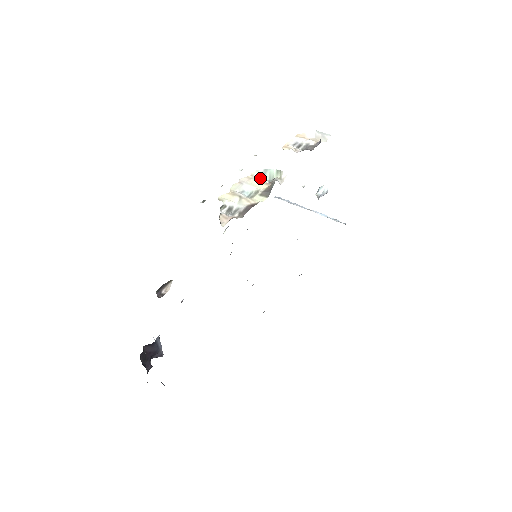
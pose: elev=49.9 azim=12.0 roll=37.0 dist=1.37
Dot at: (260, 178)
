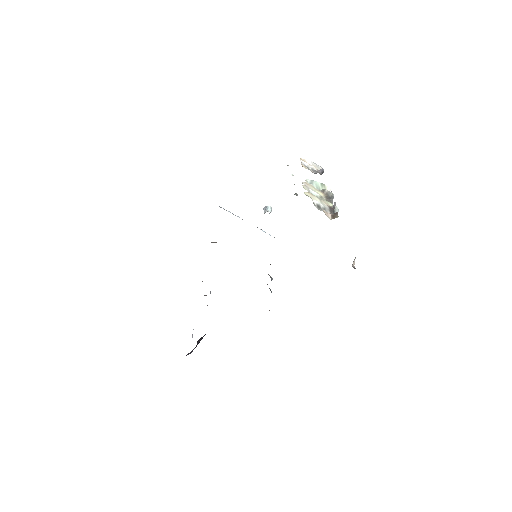
Dot at: occluded
